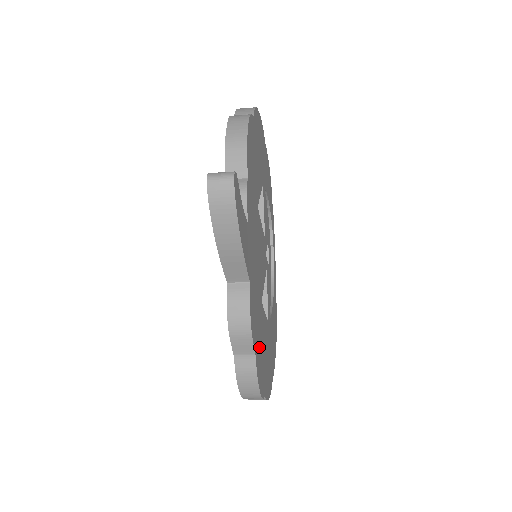
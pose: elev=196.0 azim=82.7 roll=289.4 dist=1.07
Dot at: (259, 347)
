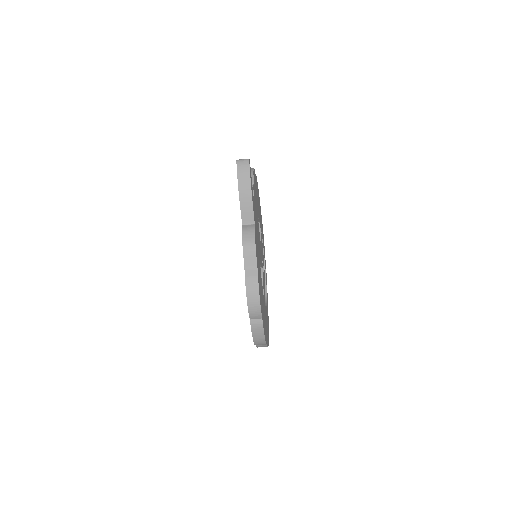
Dot at: (259, 277)
